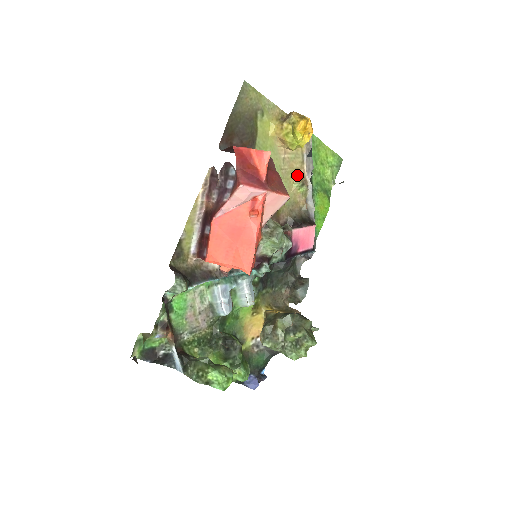
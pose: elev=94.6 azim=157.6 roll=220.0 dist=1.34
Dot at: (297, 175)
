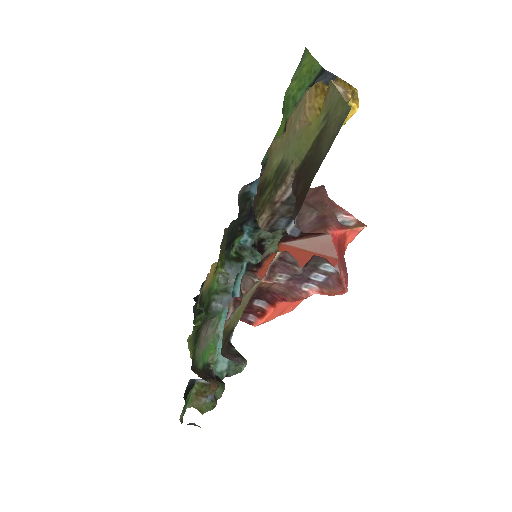
Dot at: (287, 127)
